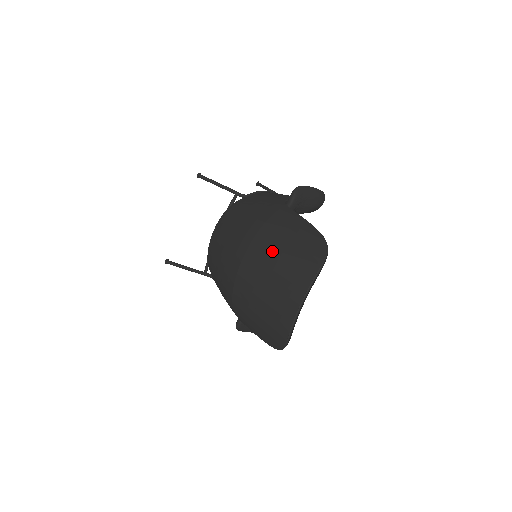
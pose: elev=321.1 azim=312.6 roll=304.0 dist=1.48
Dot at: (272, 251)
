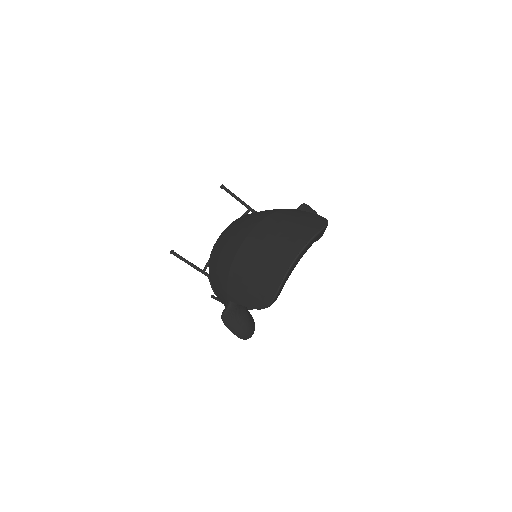
Dot at: (278, 225)
